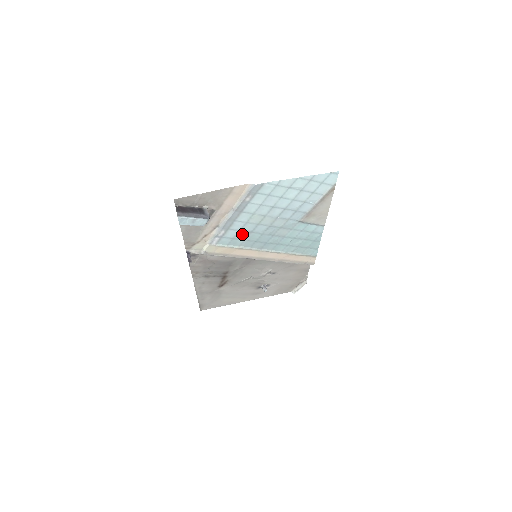
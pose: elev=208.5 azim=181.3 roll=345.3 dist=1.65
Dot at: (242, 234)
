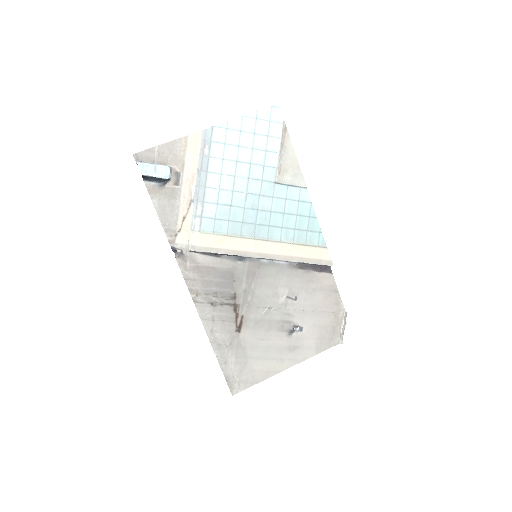
Dot at: (222, 211)
